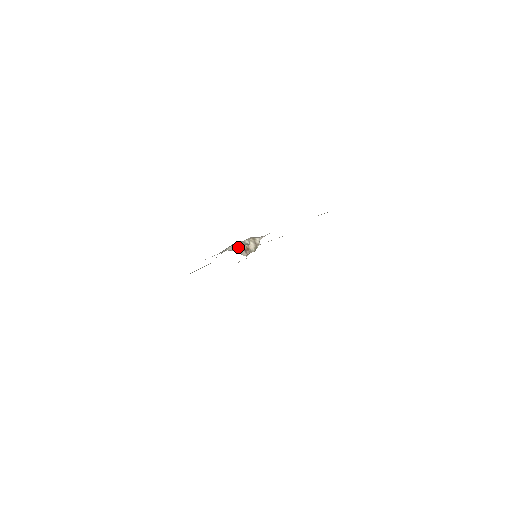
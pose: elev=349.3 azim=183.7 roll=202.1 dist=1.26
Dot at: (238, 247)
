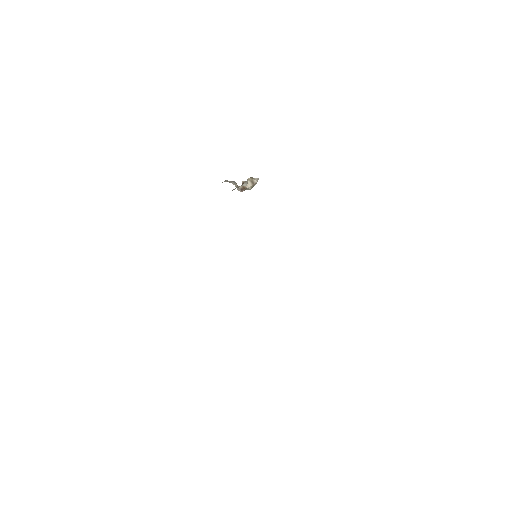
Dot at: (234, 182)
